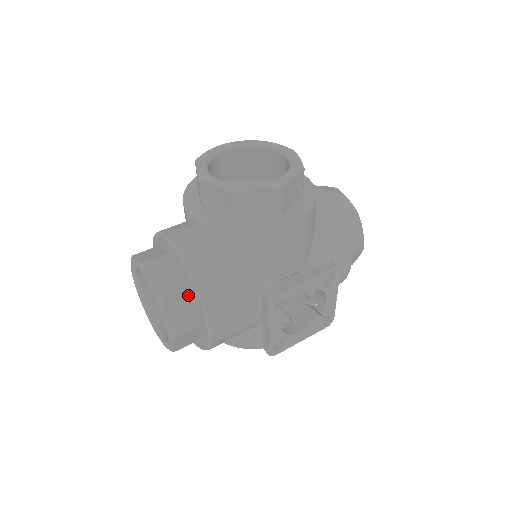
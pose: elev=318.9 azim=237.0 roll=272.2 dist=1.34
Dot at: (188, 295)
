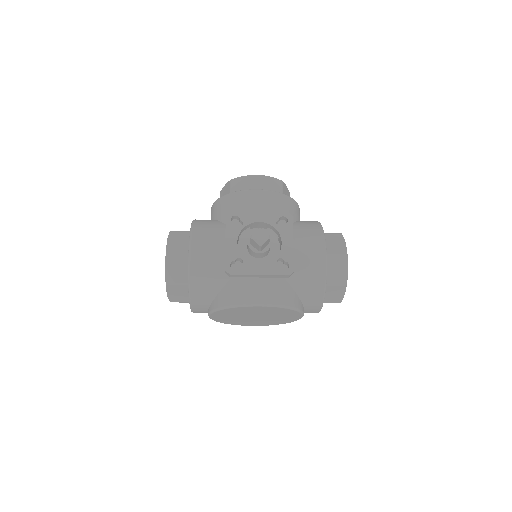
Dot at: (187, 235)
